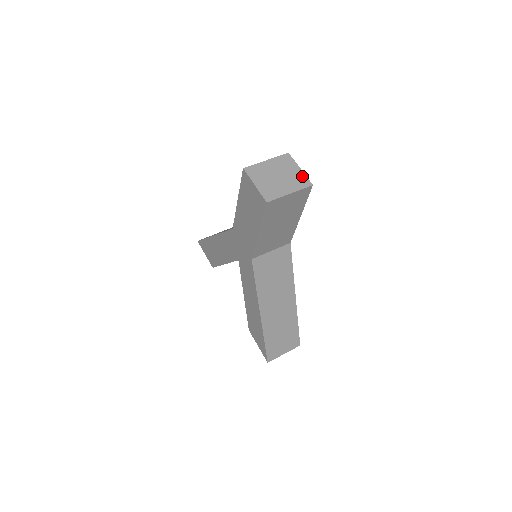
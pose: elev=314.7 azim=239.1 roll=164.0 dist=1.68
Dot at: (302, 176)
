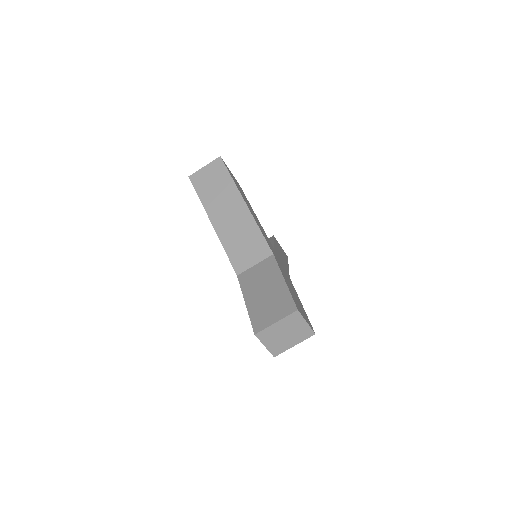
Dot at: (307, 329)
